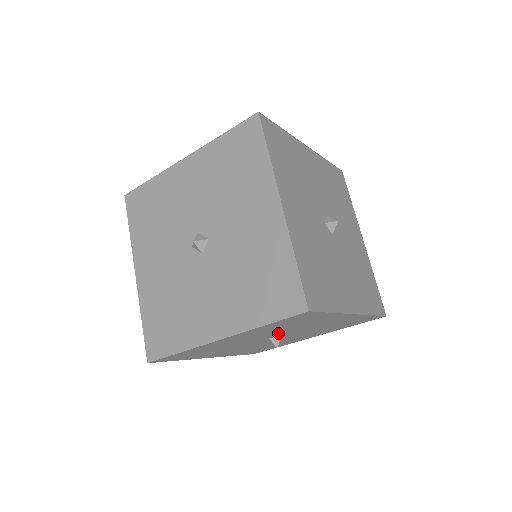
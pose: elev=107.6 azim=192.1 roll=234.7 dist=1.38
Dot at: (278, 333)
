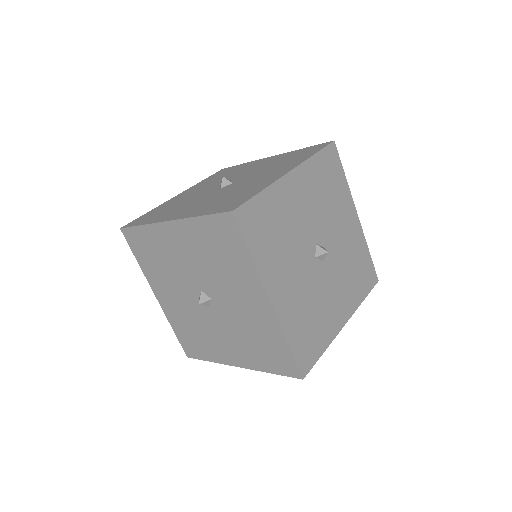
Dot at: occluded
